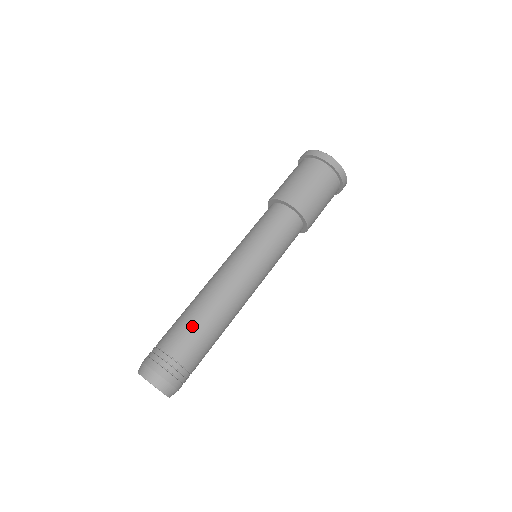
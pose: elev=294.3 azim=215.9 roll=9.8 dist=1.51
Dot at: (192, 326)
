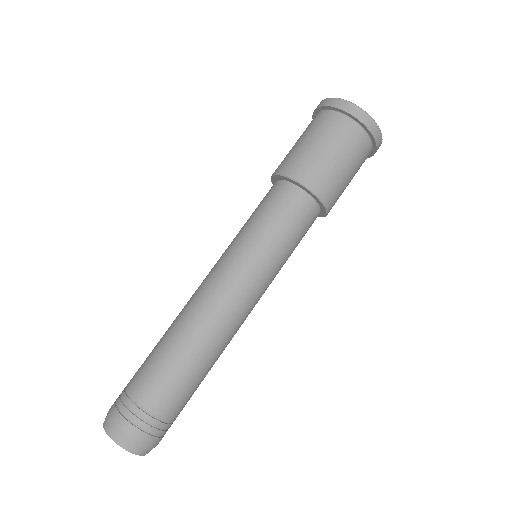
Dot at: (173, 368)
